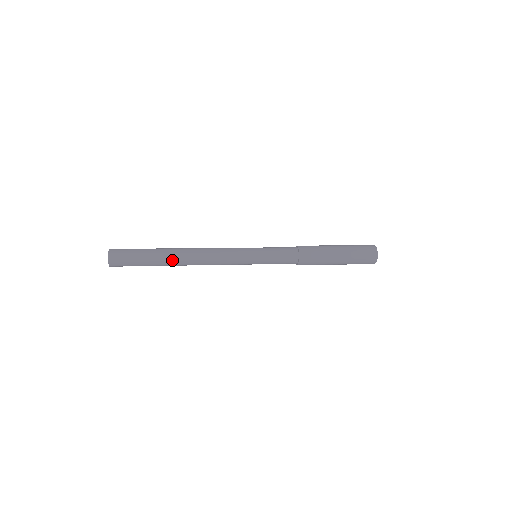
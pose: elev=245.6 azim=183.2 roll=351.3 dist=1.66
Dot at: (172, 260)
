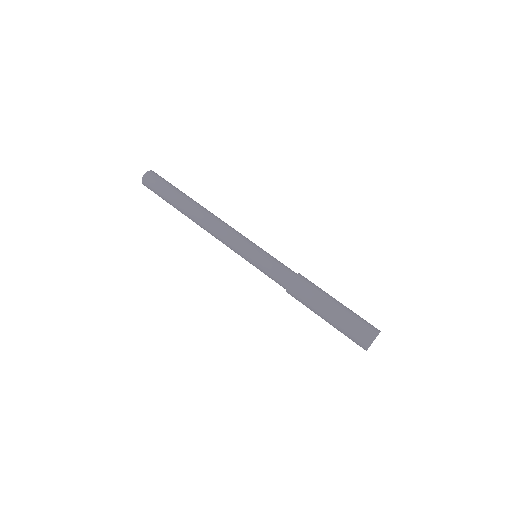
Dot at: (188, 204)
